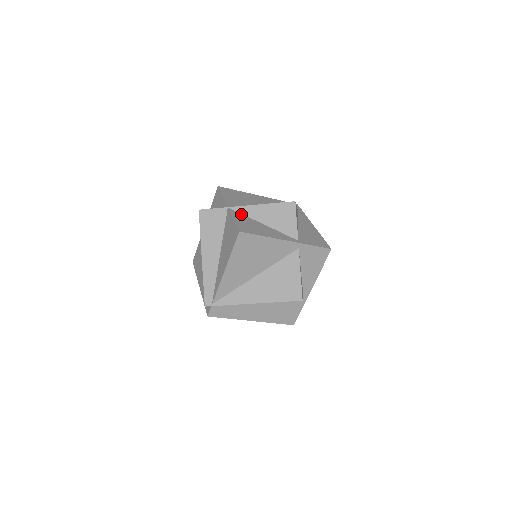
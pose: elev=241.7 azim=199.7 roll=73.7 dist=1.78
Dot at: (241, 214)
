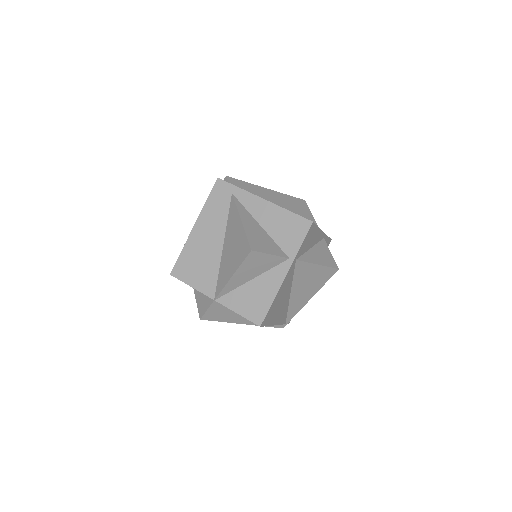
Dot at: (229, 294)
